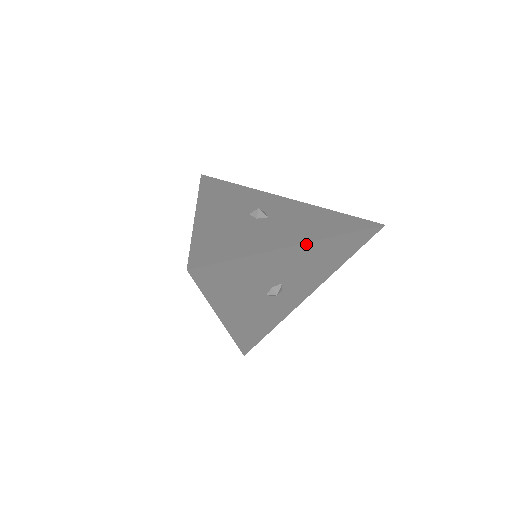
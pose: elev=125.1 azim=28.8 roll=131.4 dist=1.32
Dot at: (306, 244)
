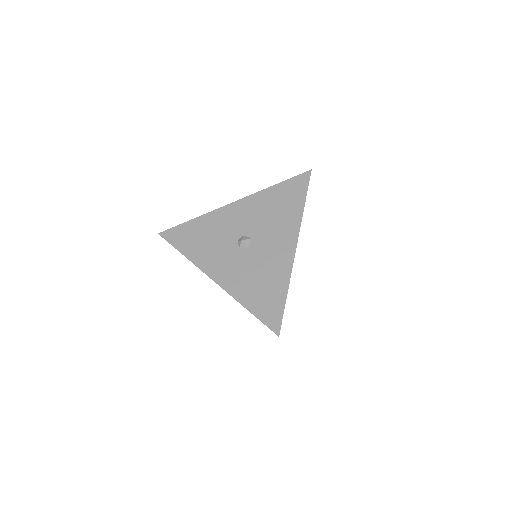
Dot at: occluded
